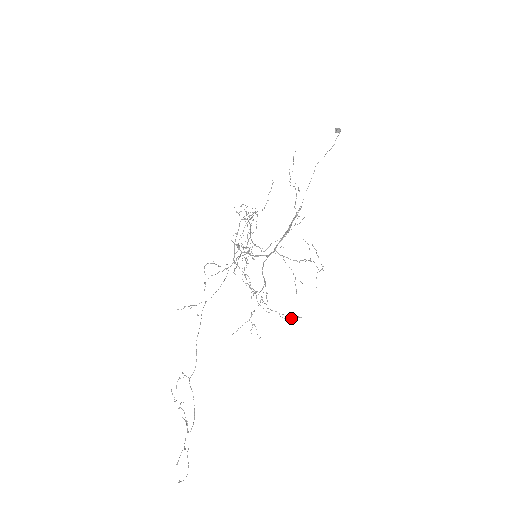
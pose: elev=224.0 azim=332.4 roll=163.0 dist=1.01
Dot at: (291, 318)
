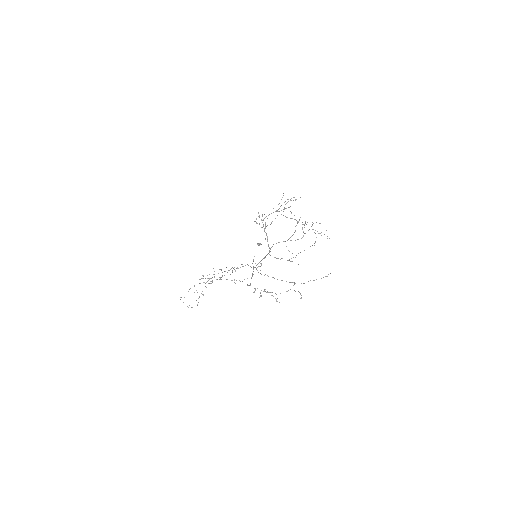
Dot at: occluded
